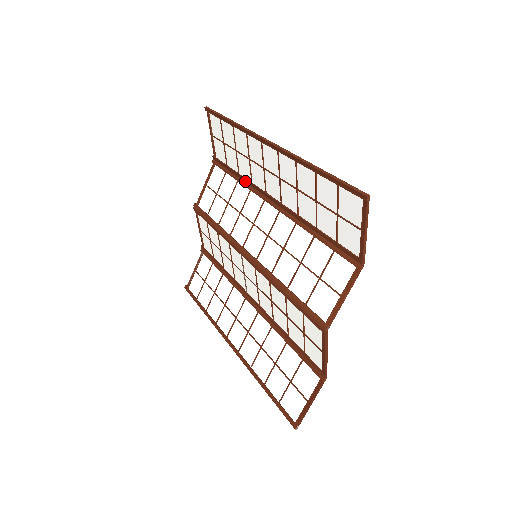
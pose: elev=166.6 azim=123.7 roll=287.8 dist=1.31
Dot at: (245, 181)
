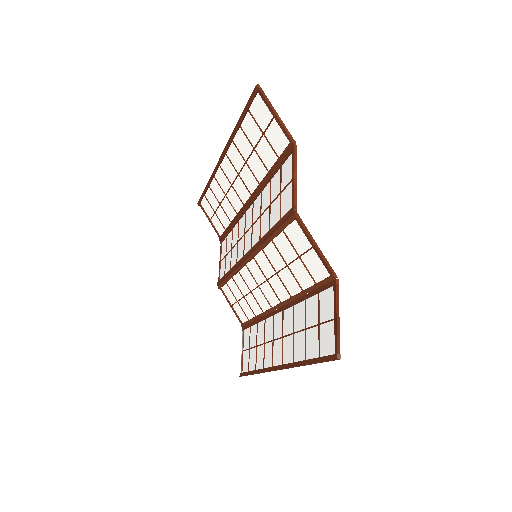
Dot at: (235, 220)
